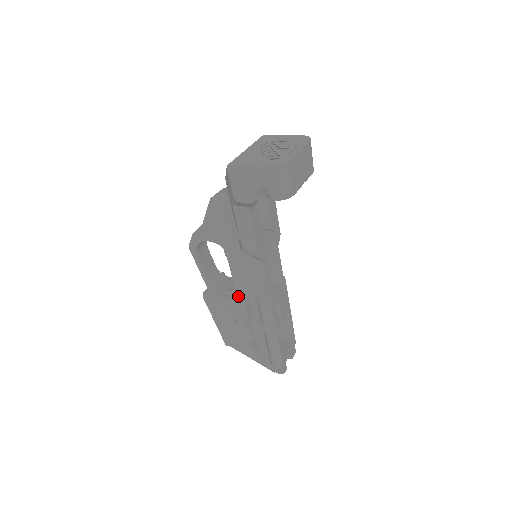
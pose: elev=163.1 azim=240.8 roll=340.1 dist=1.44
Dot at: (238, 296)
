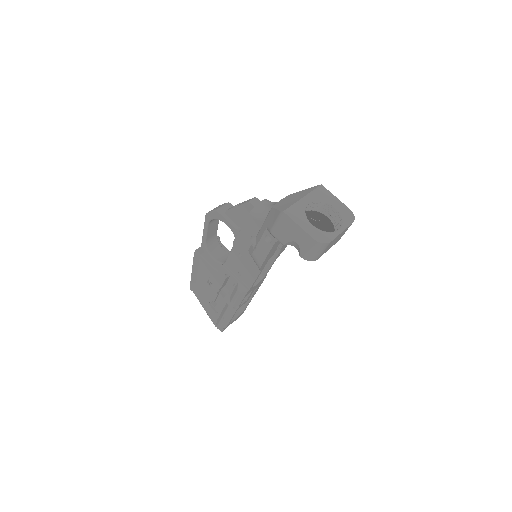
Dot at: (224, 272)
